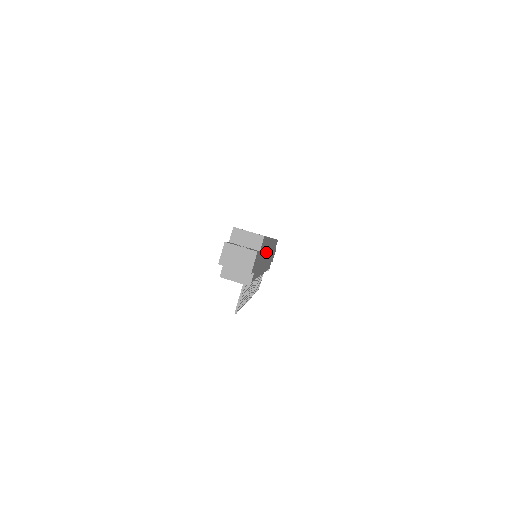
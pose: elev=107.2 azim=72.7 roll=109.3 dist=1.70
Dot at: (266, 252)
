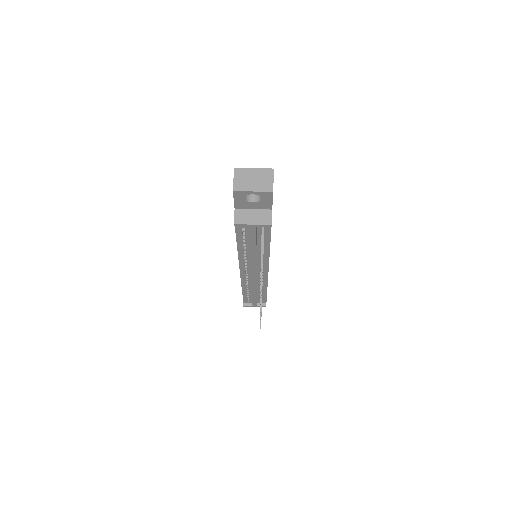
Dot at: occluded
